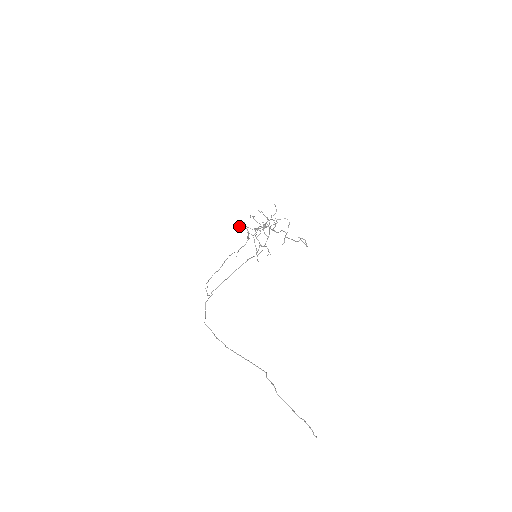
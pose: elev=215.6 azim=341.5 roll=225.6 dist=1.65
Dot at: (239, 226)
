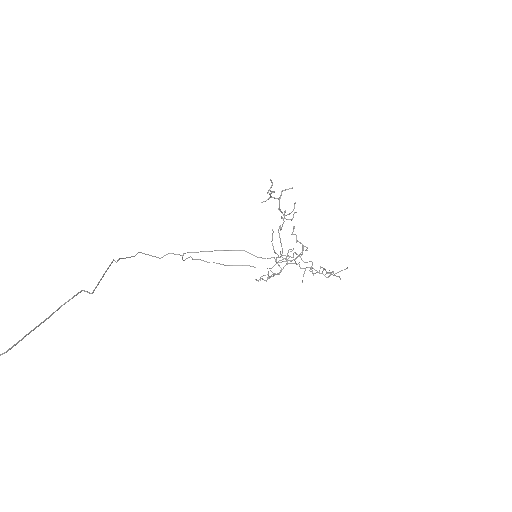
Dot at: occluded
